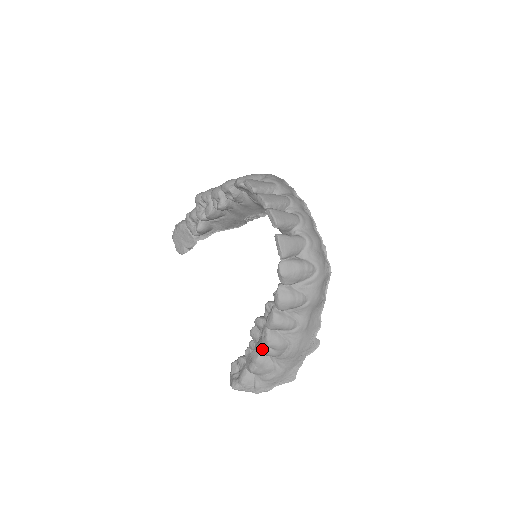
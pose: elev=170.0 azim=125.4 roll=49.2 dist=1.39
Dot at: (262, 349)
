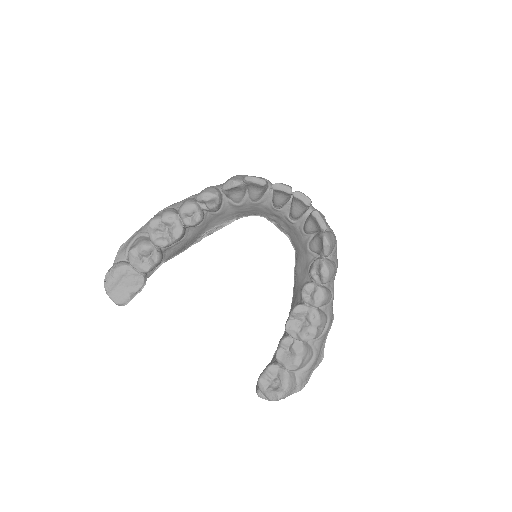
Dot at: (313, 332)
